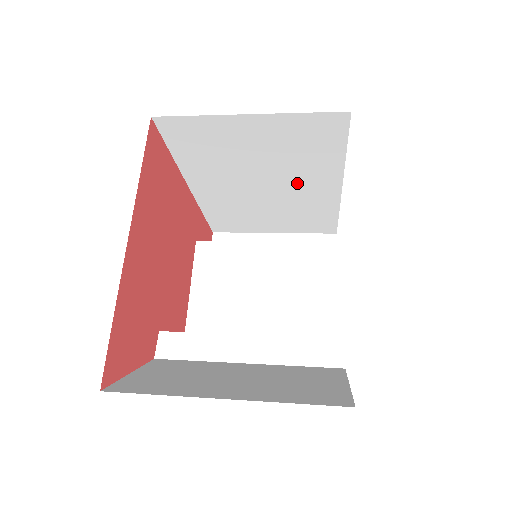
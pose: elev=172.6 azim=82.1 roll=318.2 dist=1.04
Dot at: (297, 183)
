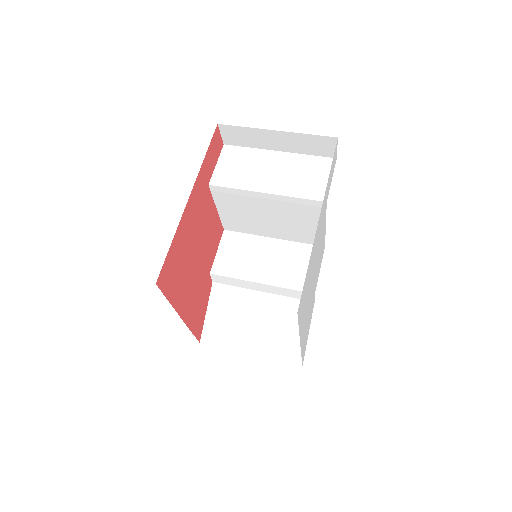
Dot at: occluded
